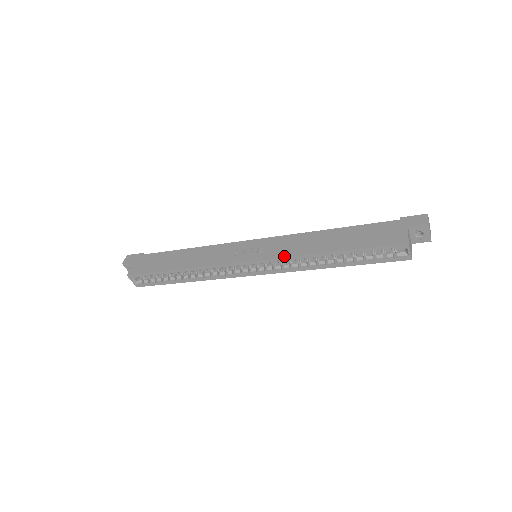
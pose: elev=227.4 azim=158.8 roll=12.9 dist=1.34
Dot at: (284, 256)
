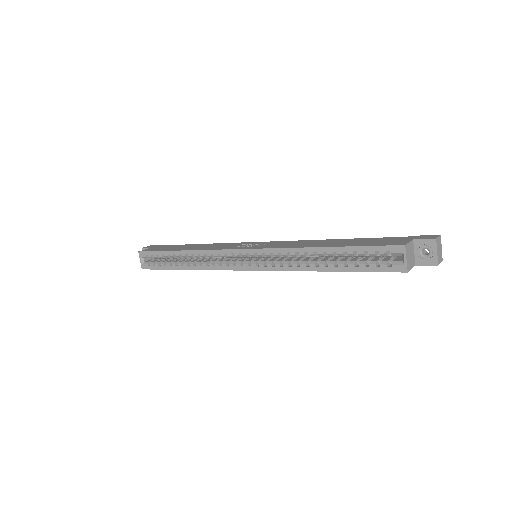
Dot at: (278, 247)
